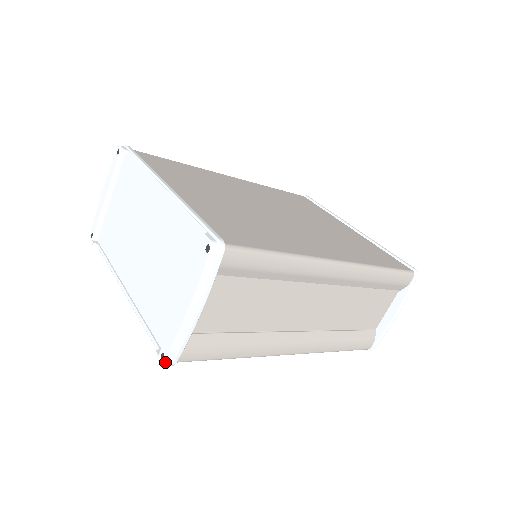
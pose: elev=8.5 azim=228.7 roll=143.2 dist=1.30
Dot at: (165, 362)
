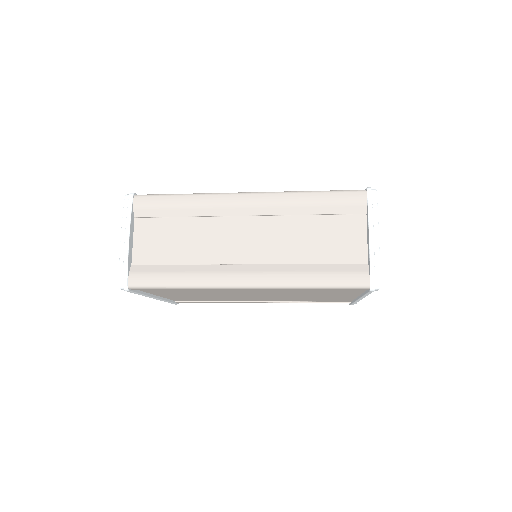
Dot at: (120, 285)
